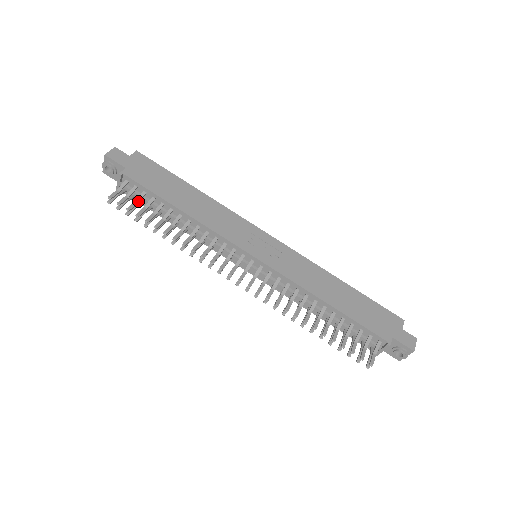
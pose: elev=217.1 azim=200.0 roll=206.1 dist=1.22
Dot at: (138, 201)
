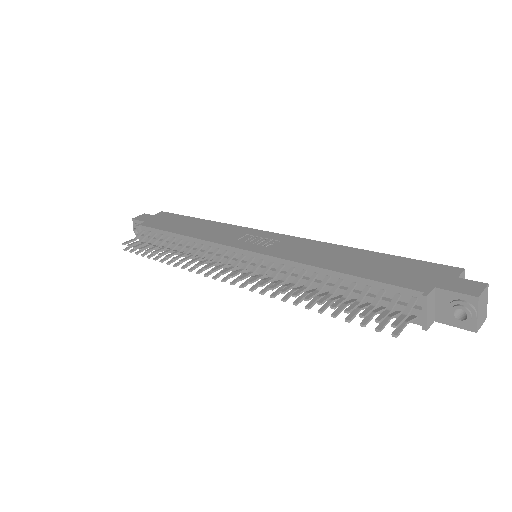
Dot at: (147, 241)
